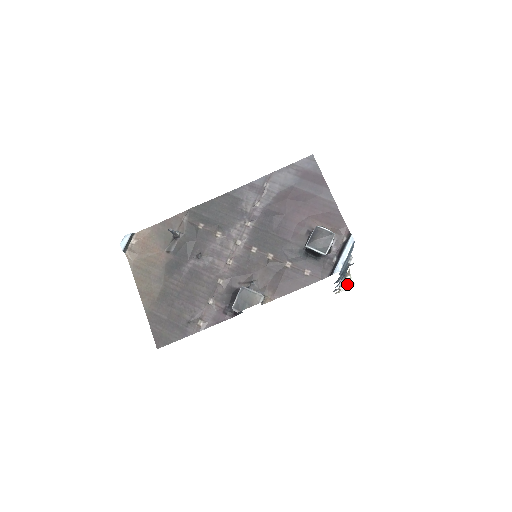
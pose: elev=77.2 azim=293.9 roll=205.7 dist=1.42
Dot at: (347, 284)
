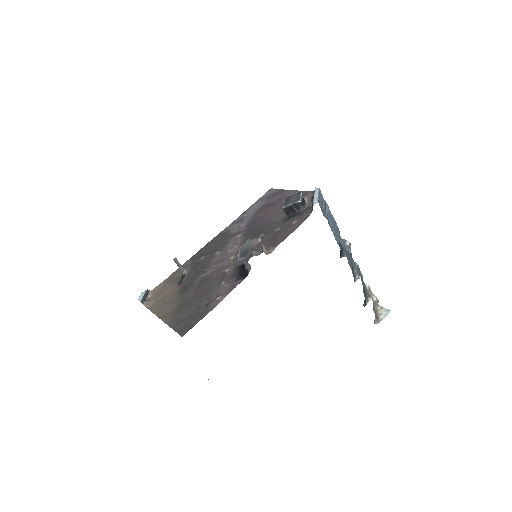
Dot at: (382, 314)
